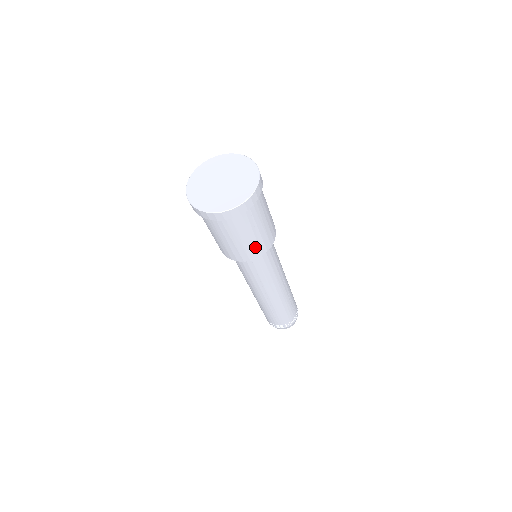
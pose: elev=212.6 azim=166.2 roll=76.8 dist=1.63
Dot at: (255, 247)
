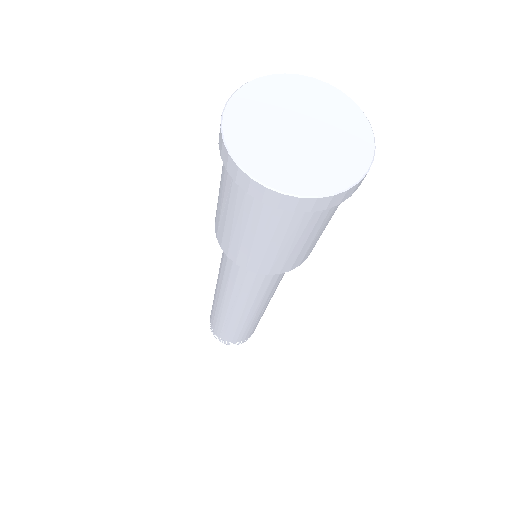
Dot at: occluded
